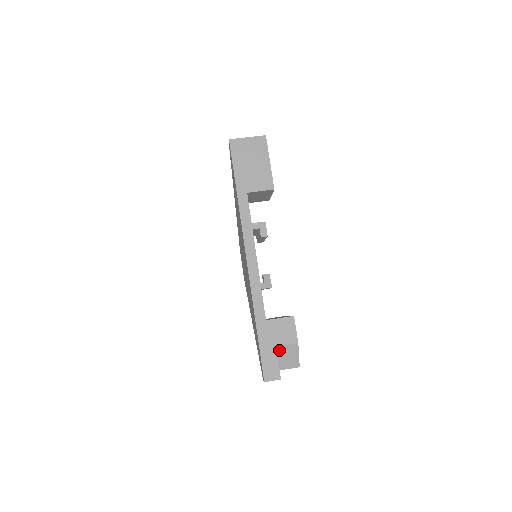
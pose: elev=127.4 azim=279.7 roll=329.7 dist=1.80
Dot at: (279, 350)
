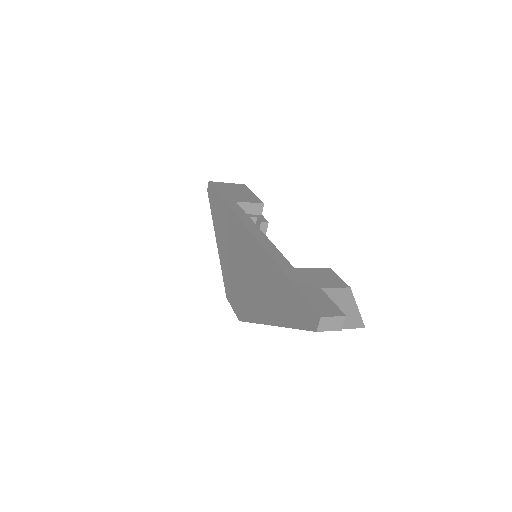
Dot at: occluded
